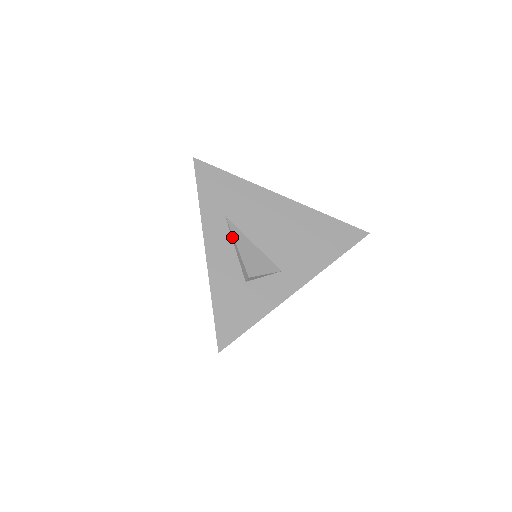
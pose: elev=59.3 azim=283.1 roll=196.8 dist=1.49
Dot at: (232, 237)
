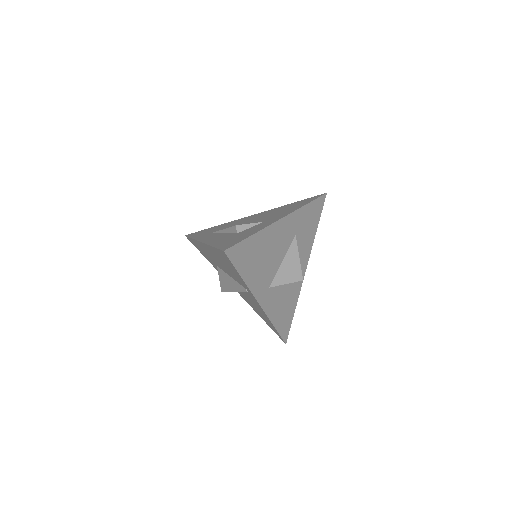
Dot at: (220, 232)
